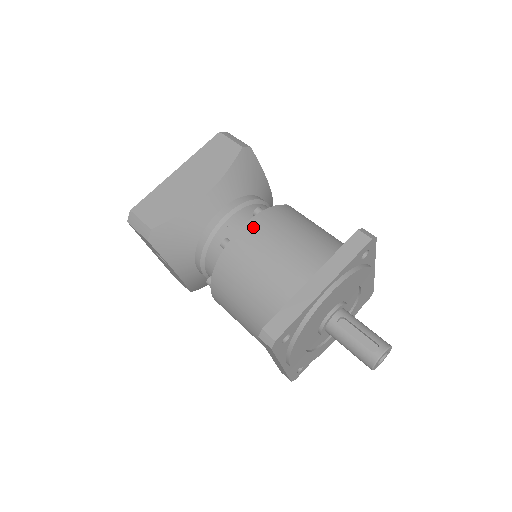
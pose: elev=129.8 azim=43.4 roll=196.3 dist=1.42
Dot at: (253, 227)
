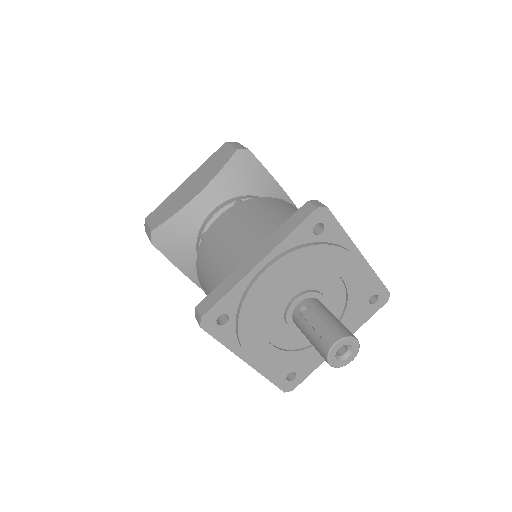
Dot at: (225, 217)
